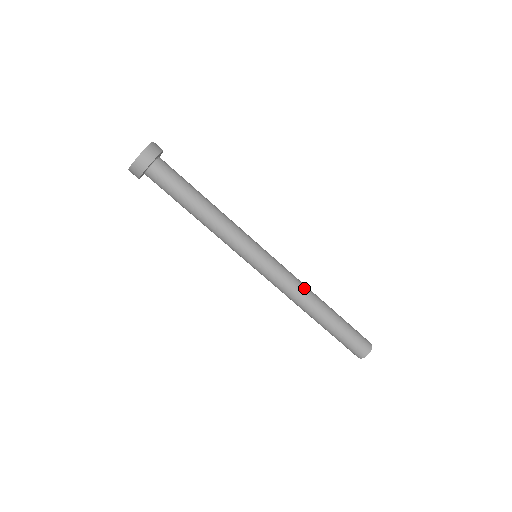
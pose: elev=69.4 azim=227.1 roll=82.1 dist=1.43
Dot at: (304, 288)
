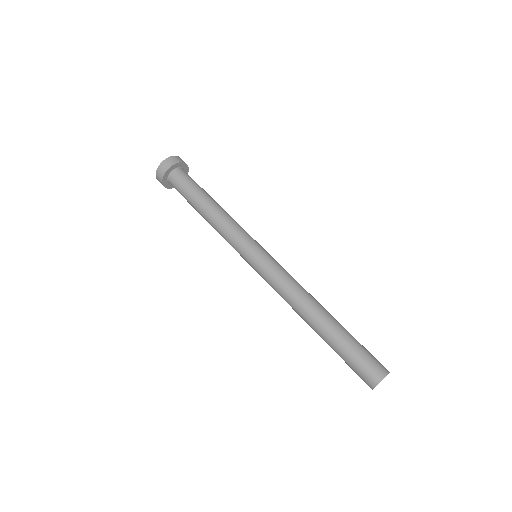
Dot at: (304, 289)
